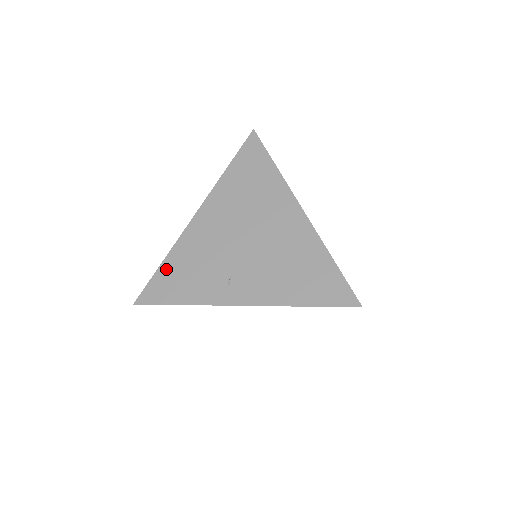
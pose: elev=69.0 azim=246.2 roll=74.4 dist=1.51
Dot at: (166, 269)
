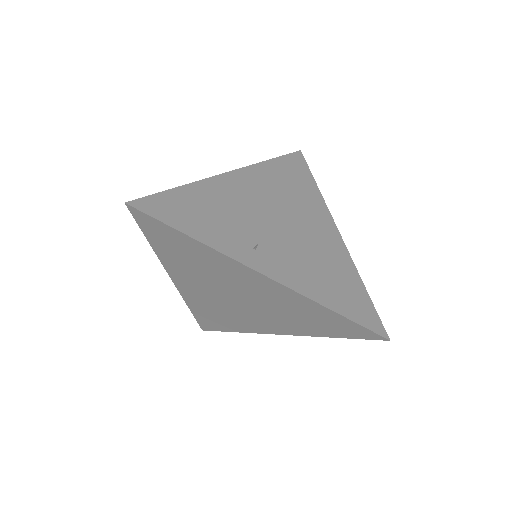
Dot at: (182, 195)
